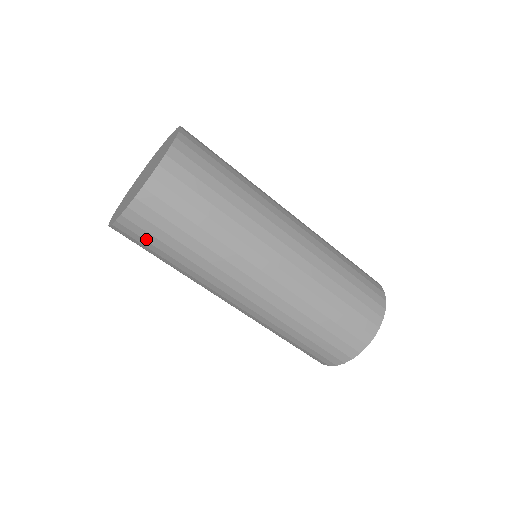
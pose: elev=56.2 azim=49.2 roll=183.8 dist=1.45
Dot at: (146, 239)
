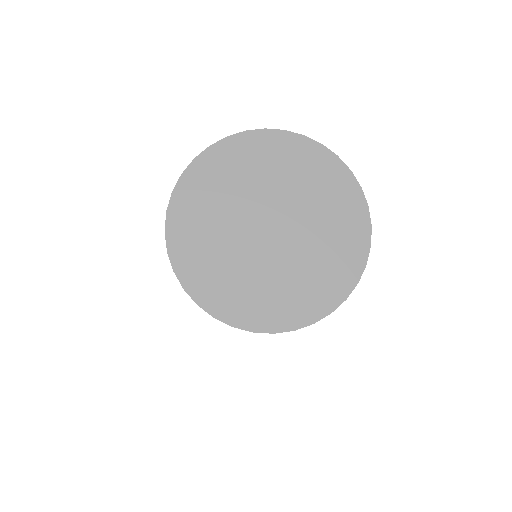
Dot at: occluded
